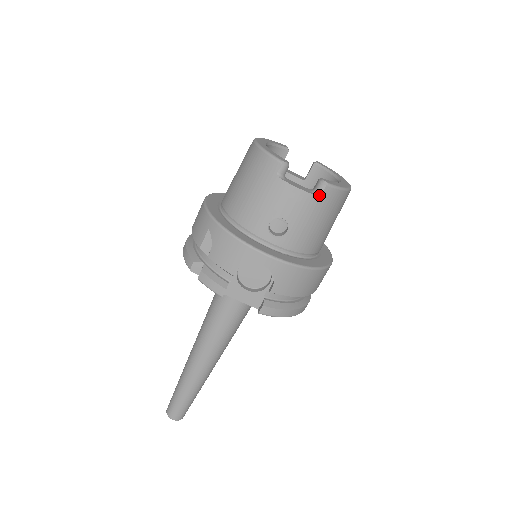
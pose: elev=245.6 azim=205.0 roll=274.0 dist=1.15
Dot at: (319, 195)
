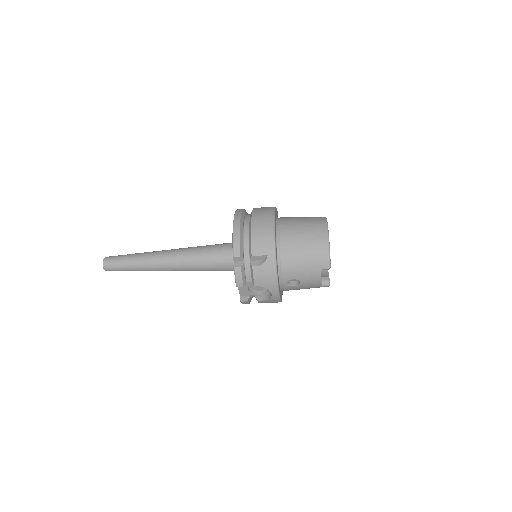
Dot at: (322, 286)
